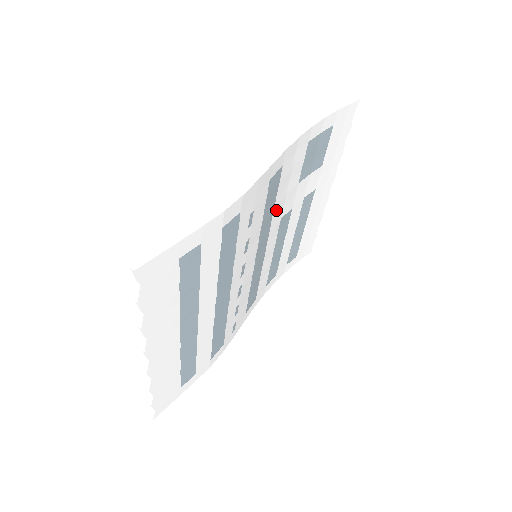
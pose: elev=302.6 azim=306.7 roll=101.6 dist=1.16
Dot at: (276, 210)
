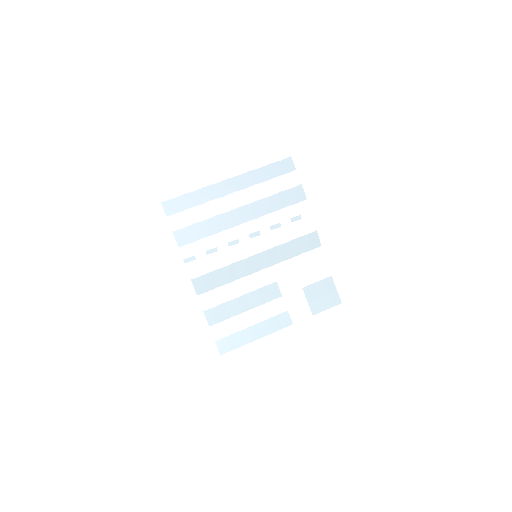
Dot at: (288, 264)
